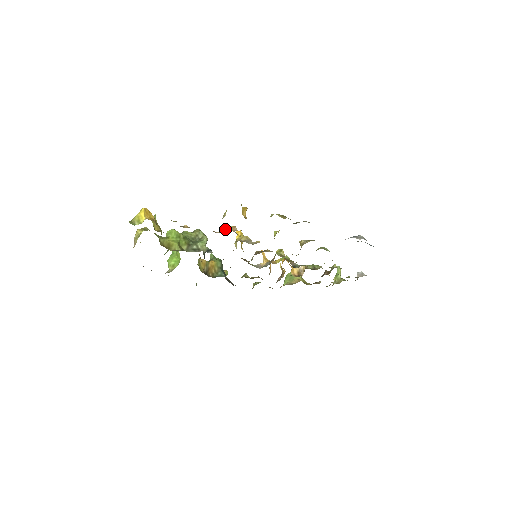
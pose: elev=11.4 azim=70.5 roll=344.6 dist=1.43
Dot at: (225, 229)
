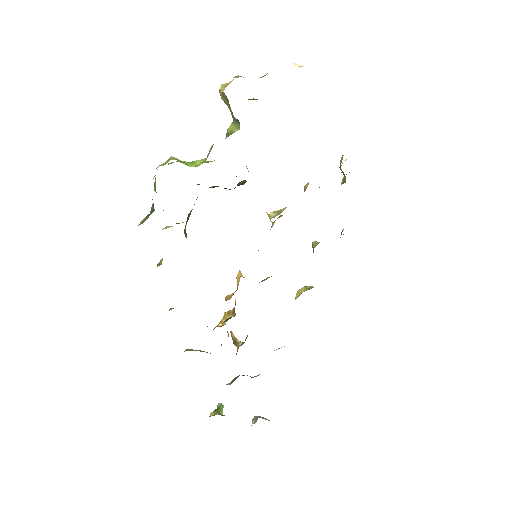
Dot at: occluded
